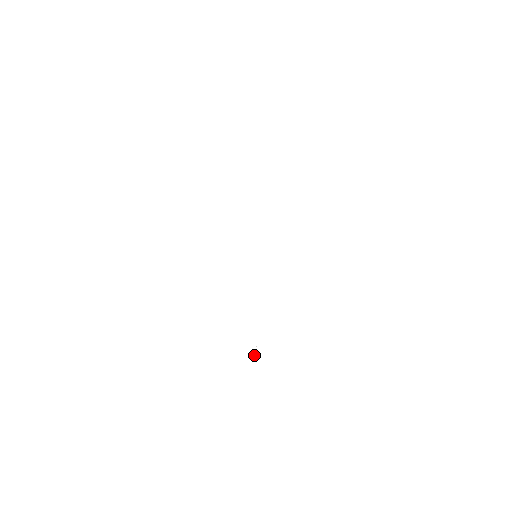
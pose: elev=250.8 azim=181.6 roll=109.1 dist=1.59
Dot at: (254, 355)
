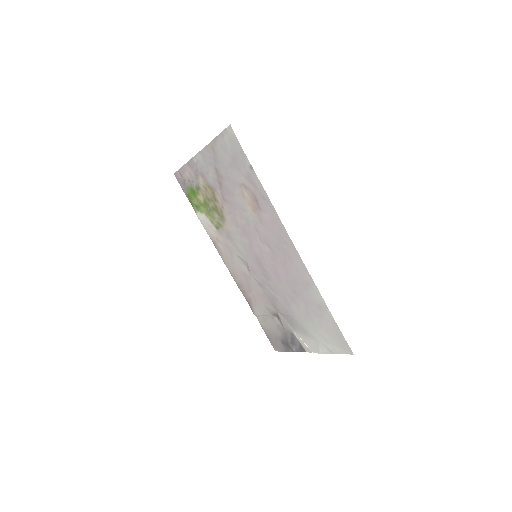
Dot at: (307, 346)
